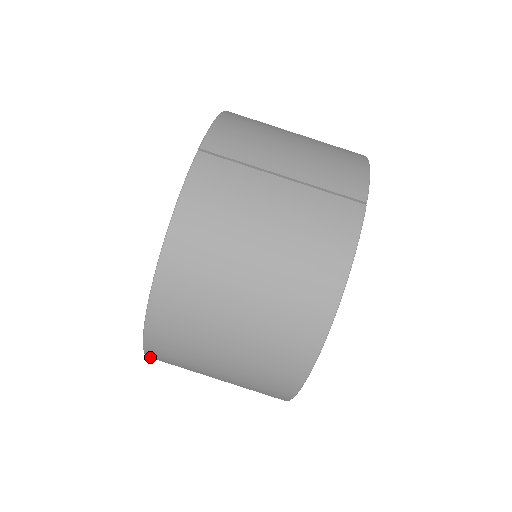
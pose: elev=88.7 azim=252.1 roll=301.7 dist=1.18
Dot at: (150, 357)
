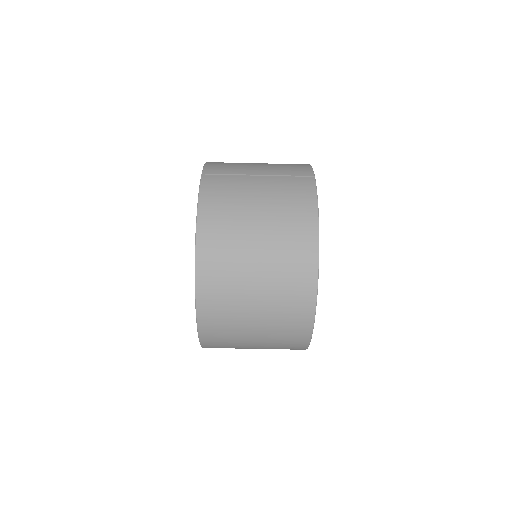
Dot at: (201, 335)
